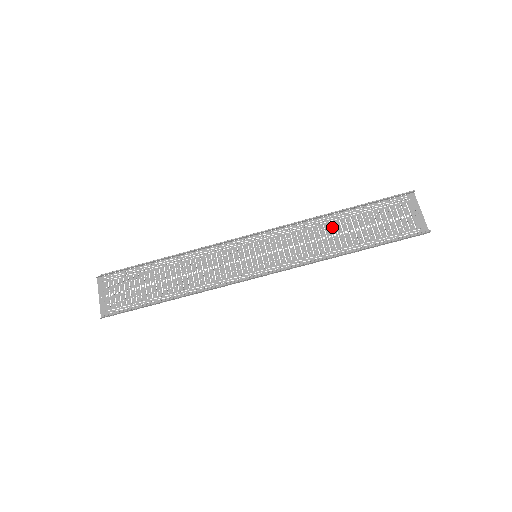
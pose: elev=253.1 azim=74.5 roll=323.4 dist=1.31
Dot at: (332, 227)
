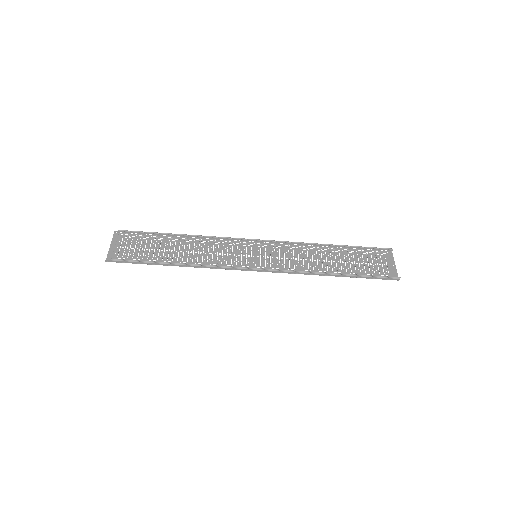
Dot at: (323, 255)
